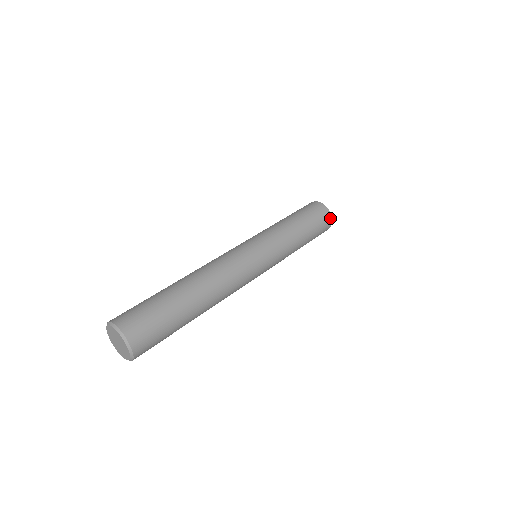
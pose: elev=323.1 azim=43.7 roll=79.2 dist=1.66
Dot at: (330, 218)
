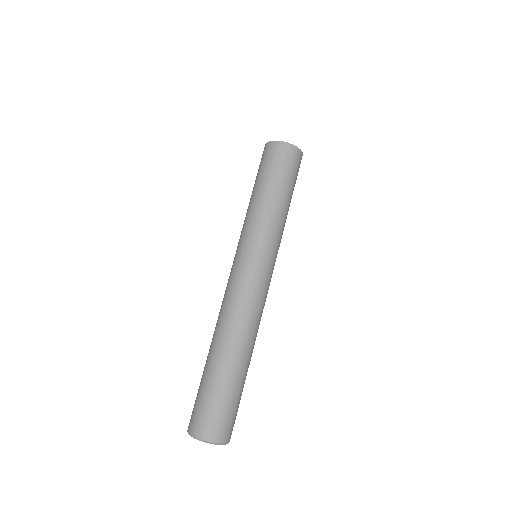
Dot at: occluded
